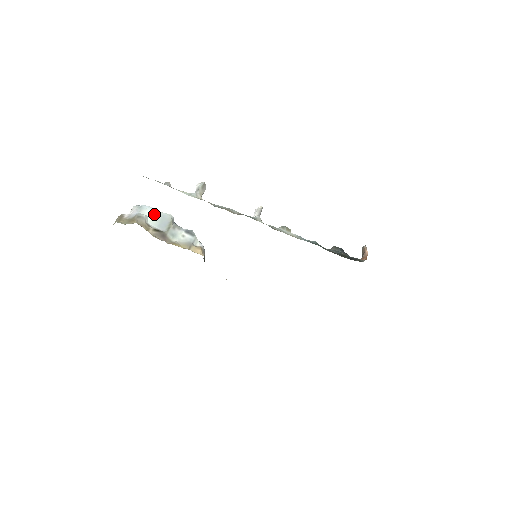
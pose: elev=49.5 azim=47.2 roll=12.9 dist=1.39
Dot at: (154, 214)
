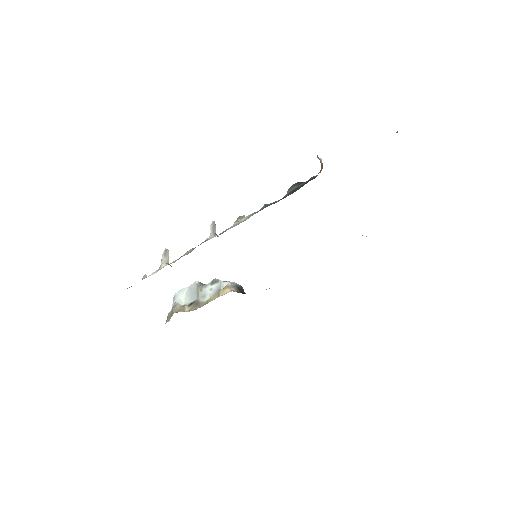
Dot at: (184, 293)
